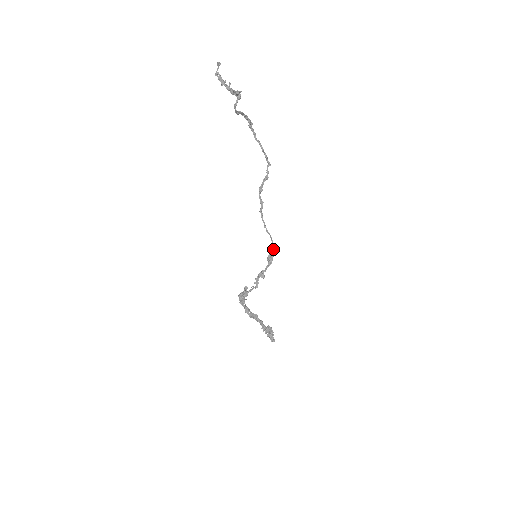
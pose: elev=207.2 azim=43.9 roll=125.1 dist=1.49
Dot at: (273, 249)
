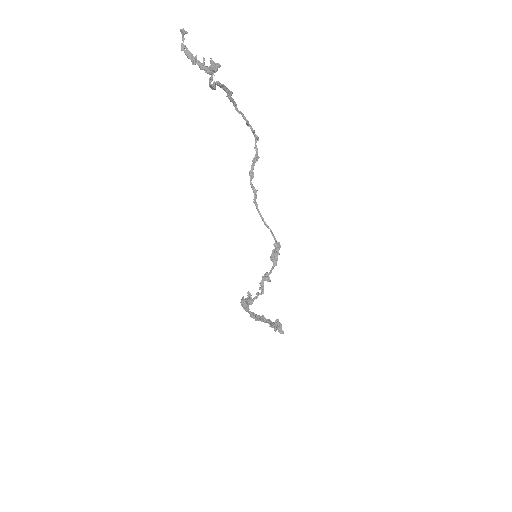
Dot at: (276, 247)
